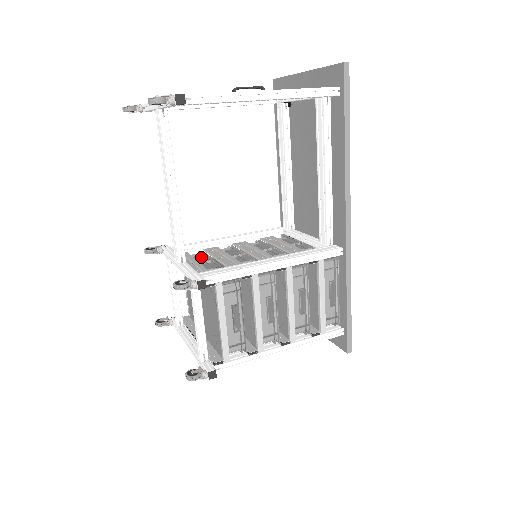
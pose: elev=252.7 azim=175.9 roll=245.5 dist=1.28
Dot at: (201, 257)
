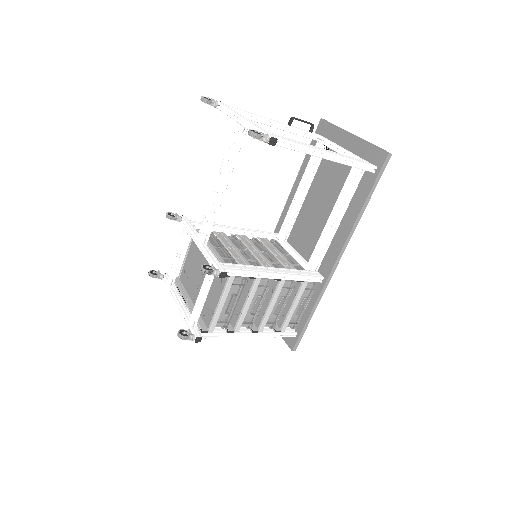
Dot at: (211, 238)
